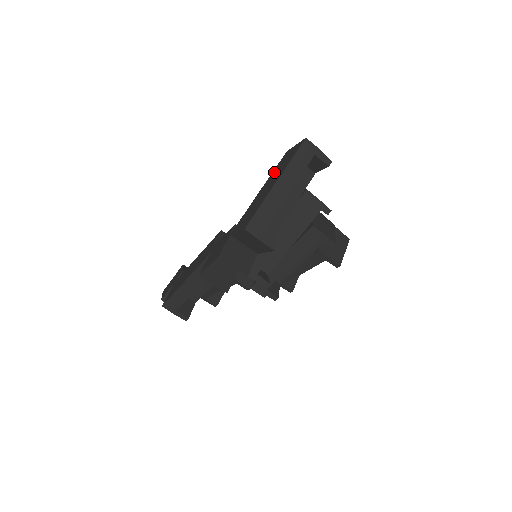
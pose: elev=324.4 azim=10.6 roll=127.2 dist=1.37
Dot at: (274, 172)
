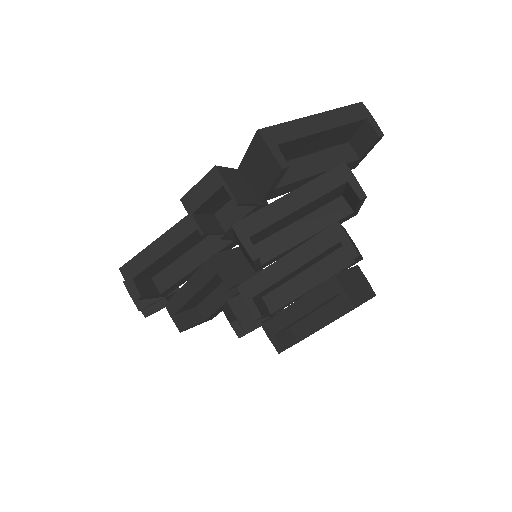
Dot at: occluded
